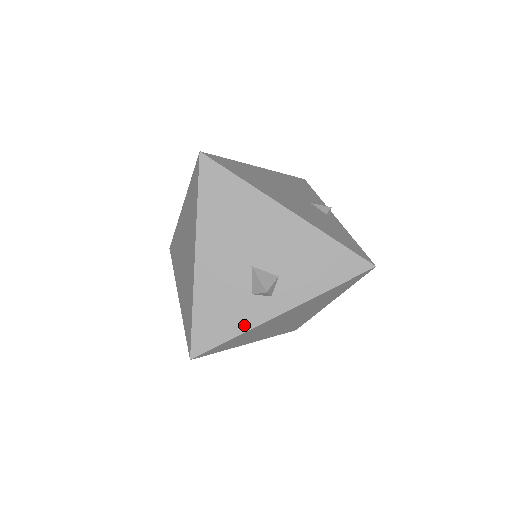
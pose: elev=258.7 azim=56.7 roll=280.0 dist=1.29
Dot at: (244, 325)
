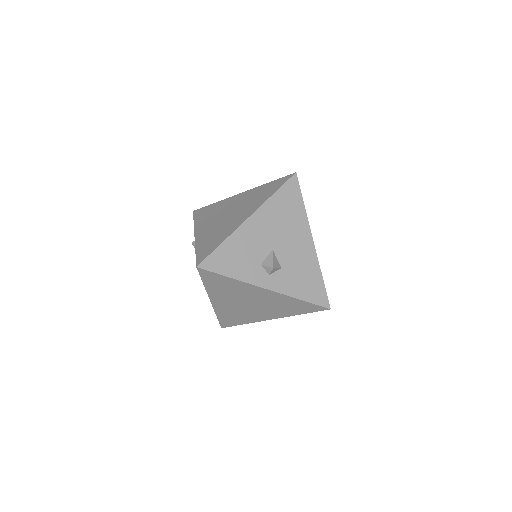
Dot at: (242, 276)
